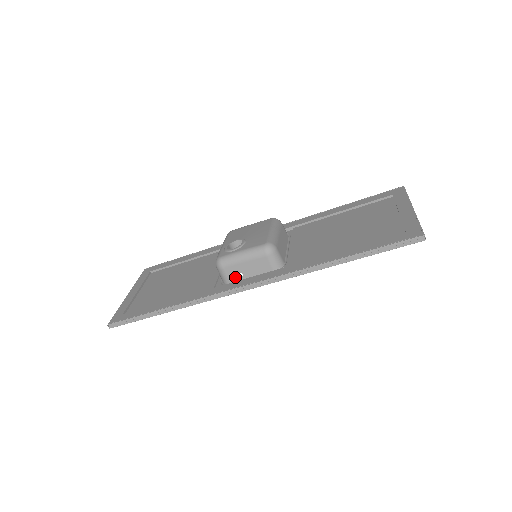
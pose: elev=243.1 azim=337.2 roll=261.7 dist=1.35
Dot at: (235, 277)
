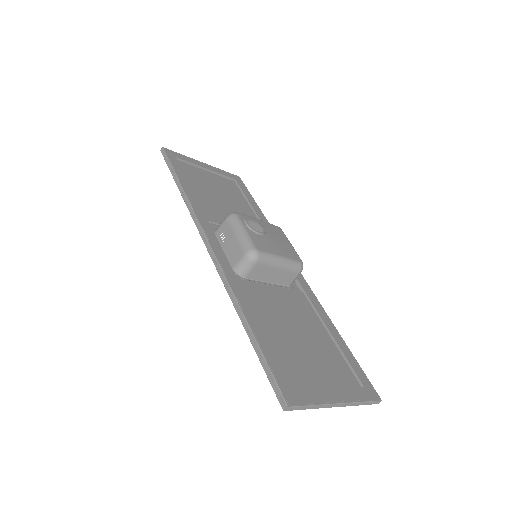
Dot at: (221, 235)
